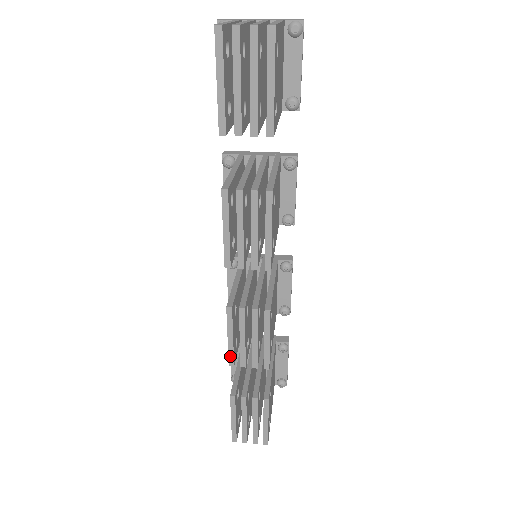
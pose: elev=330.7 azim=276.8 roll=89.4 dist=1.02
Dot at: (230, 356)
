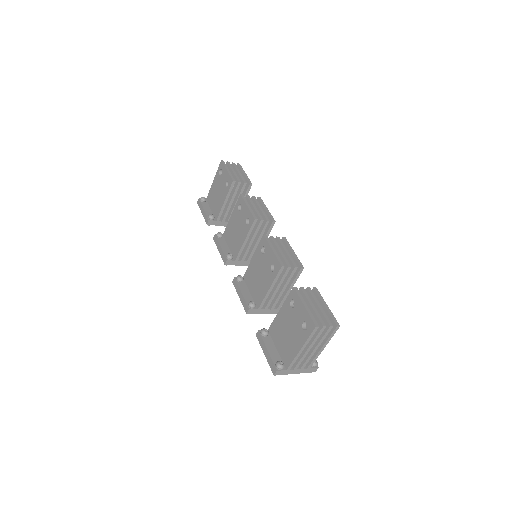
Dot at: (279, 260)
